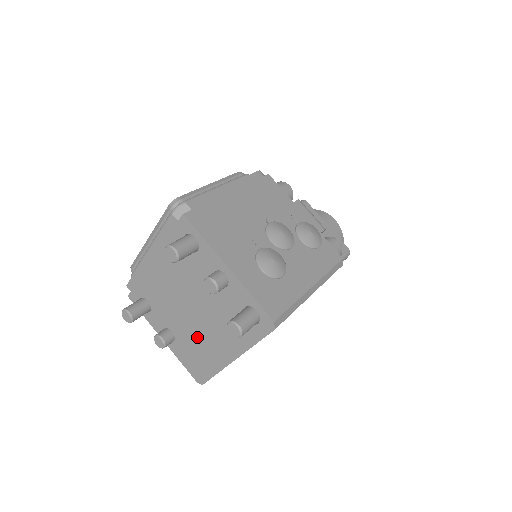
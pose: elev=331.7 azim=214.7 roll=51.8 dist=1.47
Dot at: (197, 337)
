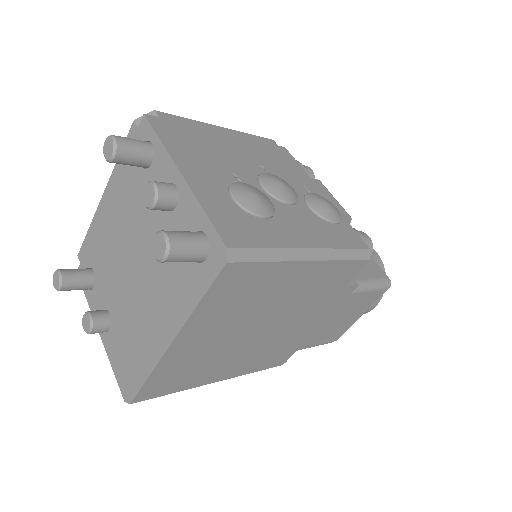
Dot at: (134, 313)
